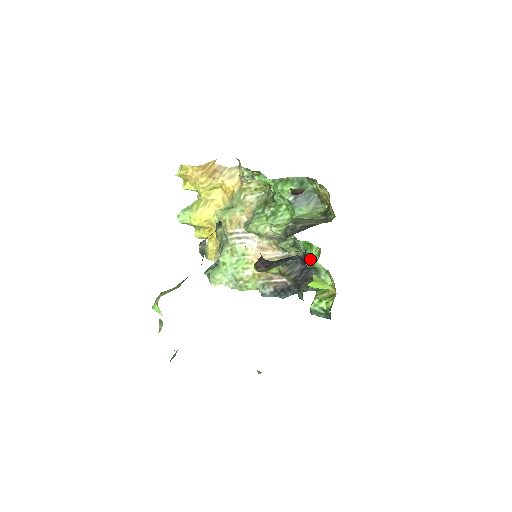
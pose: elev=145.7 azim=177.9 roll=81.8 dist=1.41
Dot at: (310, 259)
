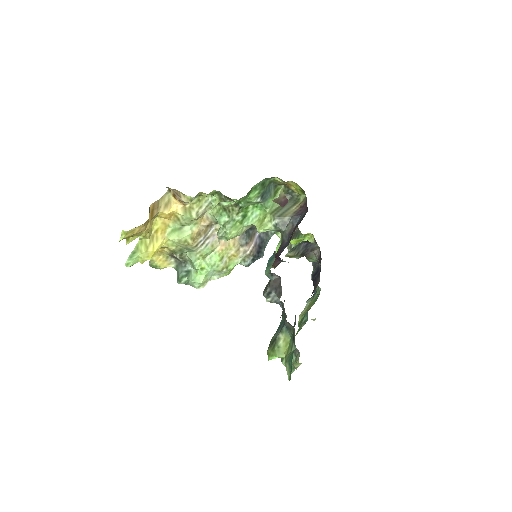
Dot at: occluded
